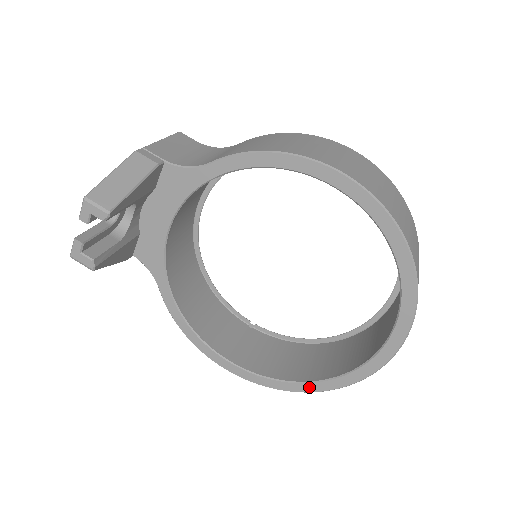
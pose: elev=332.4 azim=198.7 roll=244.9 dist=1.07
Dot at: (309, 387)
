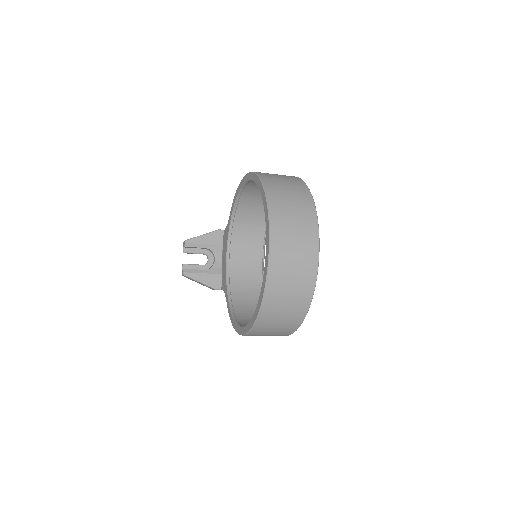
Dot at: (257, 309)
